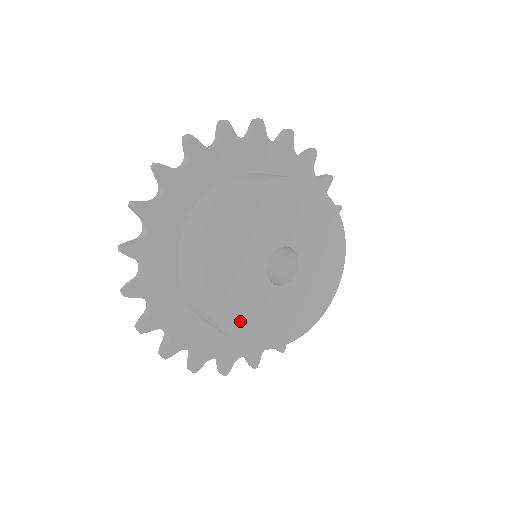
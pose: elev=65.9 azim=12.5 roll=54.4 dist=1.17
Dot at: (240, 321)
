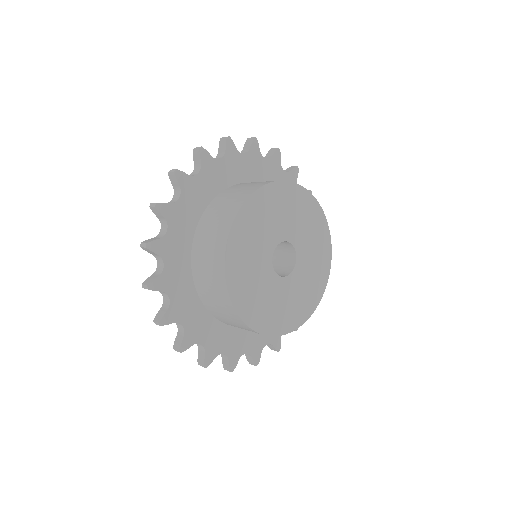
Dot at: (276, 319)
